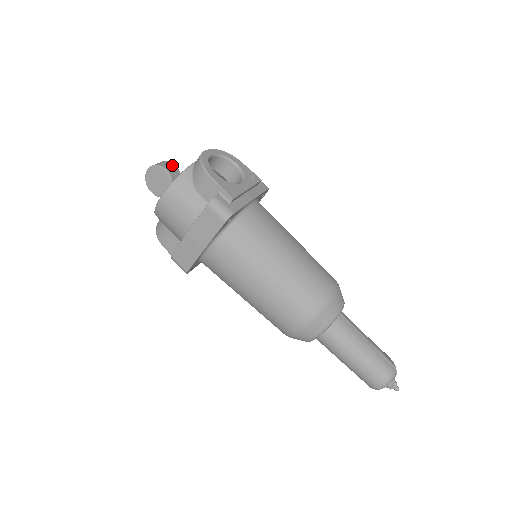
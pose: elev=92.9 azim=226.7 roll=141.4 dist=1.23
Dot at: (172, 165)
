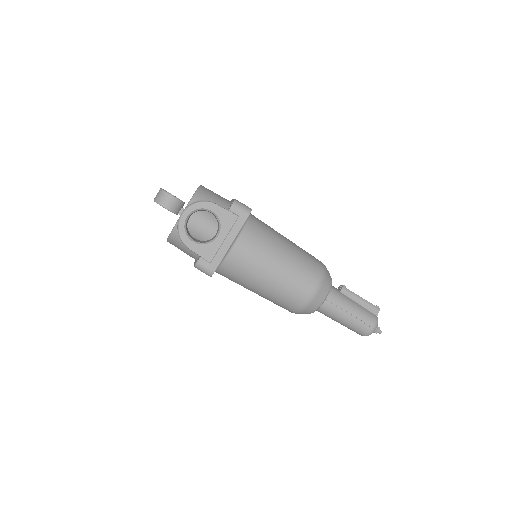
Dot at: (169, 197)
